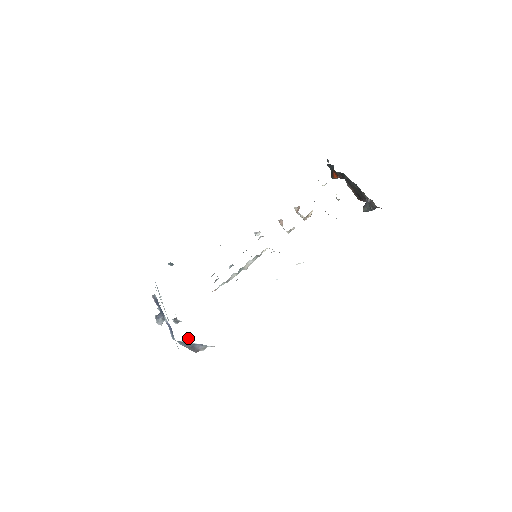
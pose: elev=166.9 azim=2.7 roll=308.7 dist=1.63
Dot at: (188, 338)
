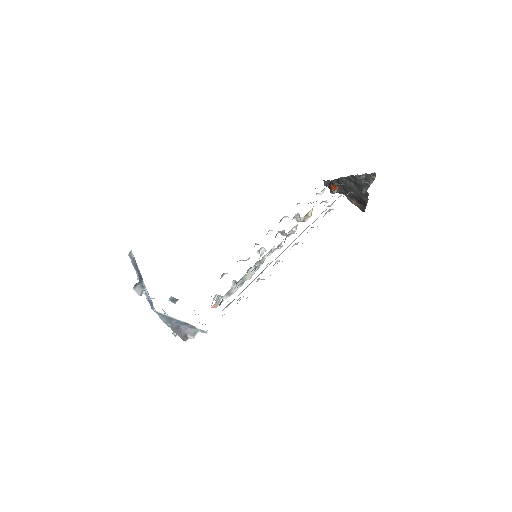
Dot at: occluded
